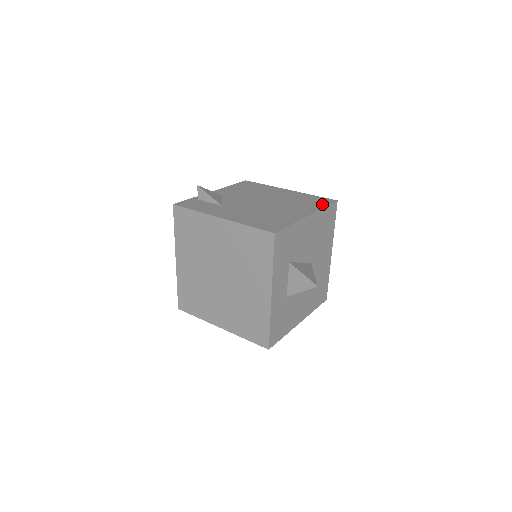
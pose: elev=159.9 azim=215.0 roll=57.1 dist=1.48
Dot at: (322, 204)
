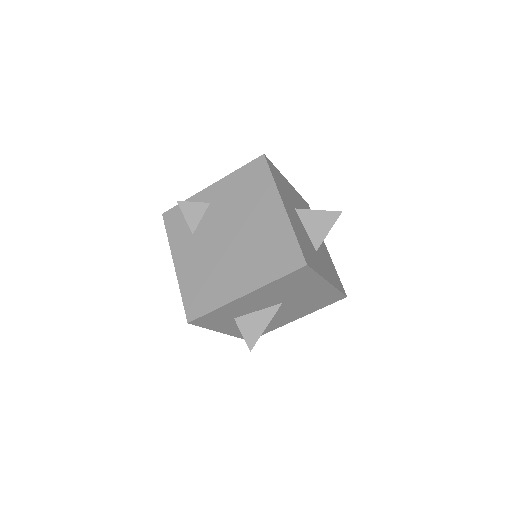
Dot at: (280, 270)
